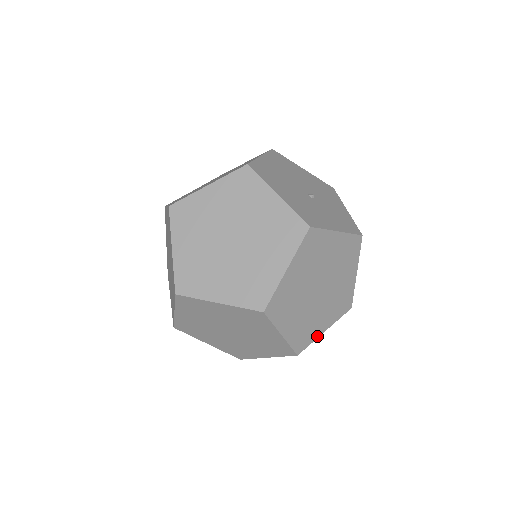
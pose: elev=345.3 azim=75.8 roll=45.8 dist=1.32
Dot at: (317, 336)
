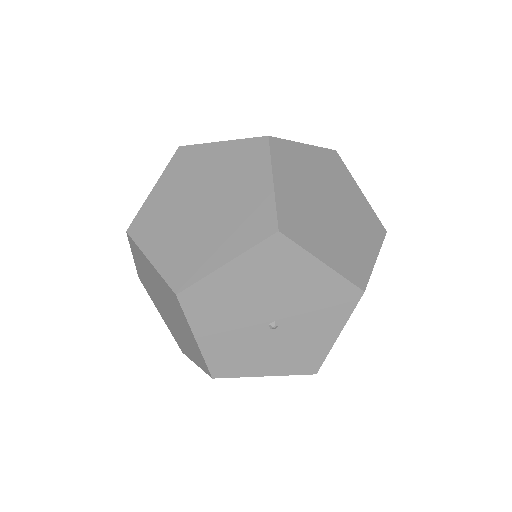
Dot at: occluded
